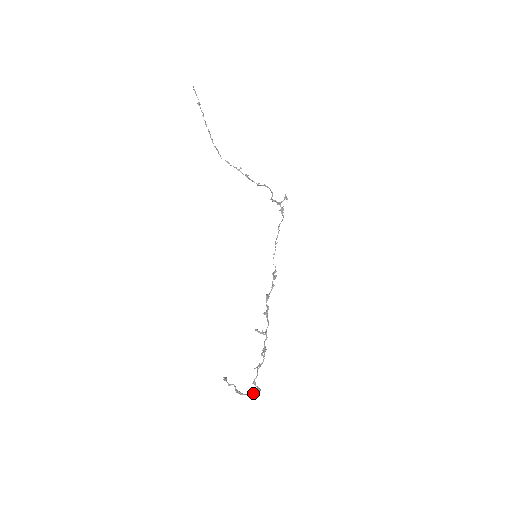
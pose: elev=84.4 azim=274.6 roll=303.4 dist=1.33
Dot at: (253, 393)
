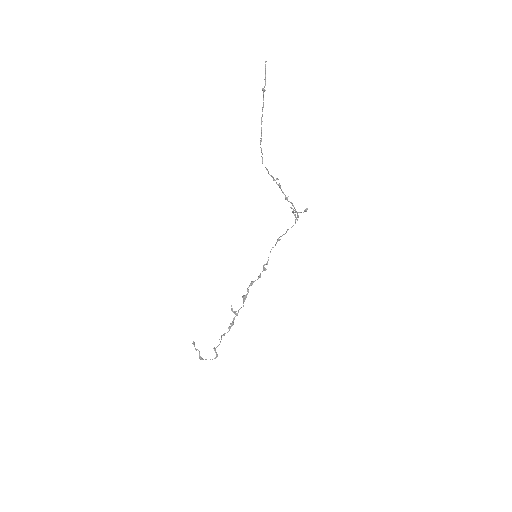
Dot at: occluded
